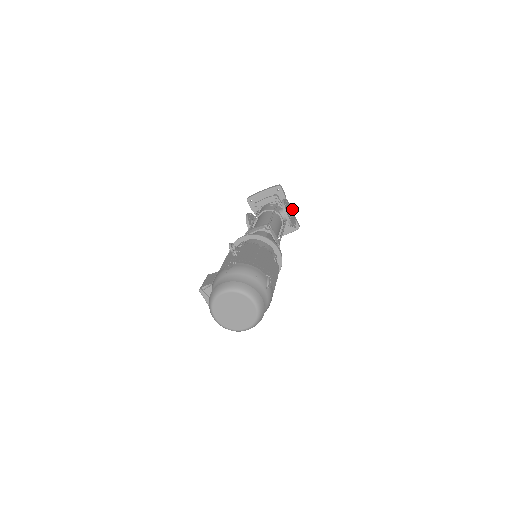
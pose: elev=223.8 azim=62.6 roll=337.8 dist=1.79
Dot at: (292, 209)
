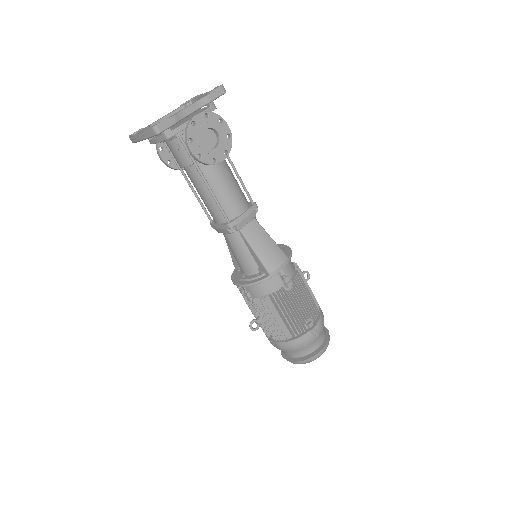
Dot at: (200, 114)
